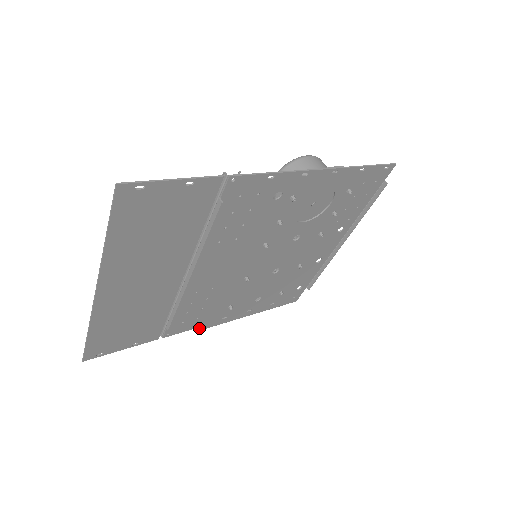
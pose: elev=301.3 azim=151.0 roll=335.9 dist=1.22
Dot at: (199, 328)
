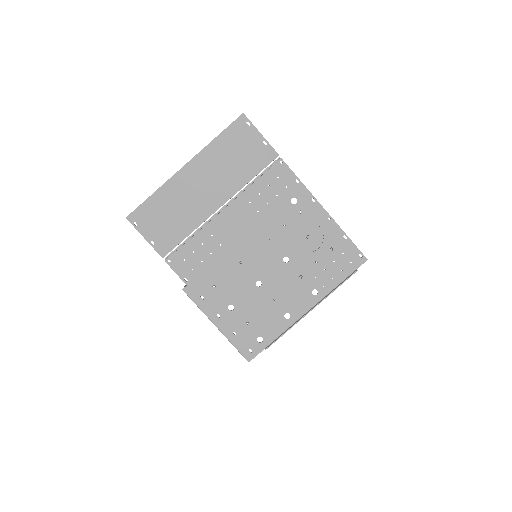
Dot at: (183, 289)
